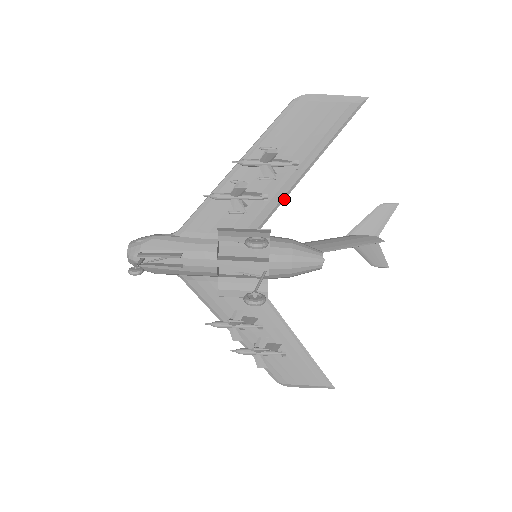
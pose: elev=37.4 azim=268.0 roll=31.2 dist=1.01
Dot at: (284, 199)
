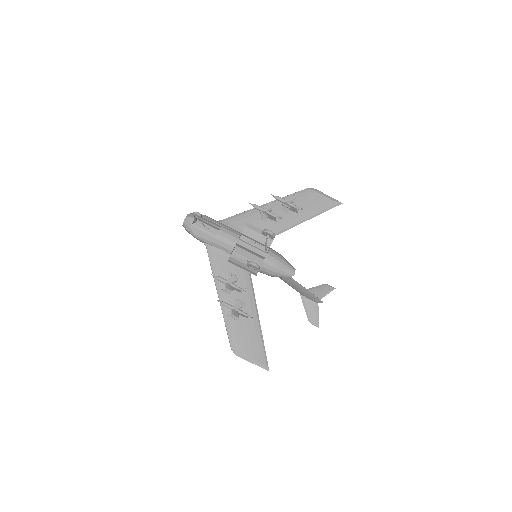
Dot at: occluded
